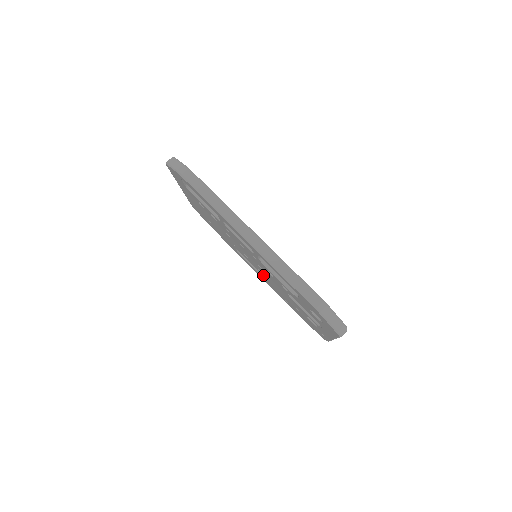
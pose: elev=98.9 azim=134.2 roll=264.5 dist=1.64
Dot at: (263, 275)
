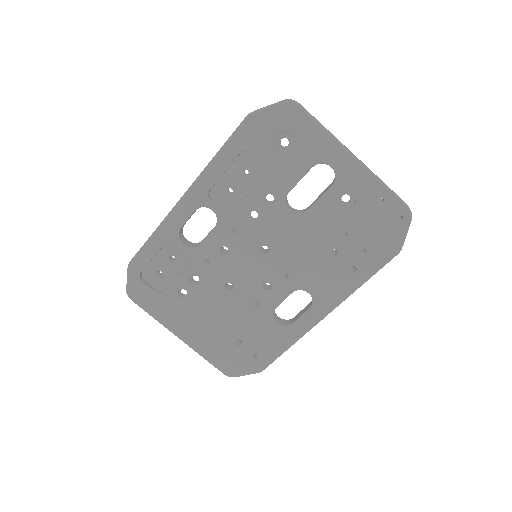
Dot at: (300, 279)
